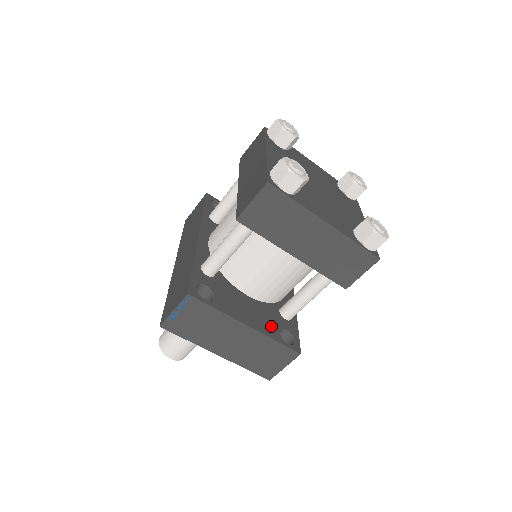
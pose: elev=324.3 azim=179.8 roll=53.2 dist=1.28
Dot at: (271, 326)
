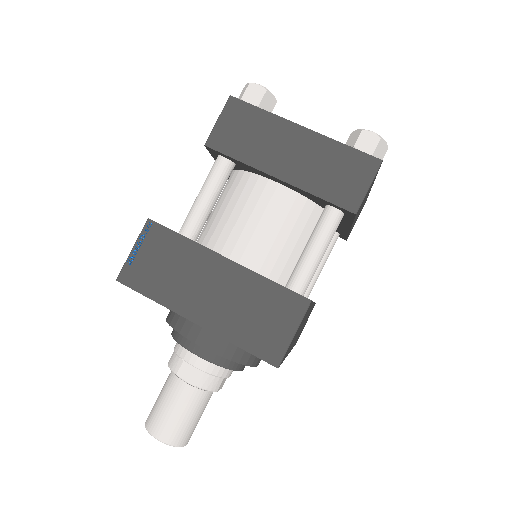
Dot at: occluded
